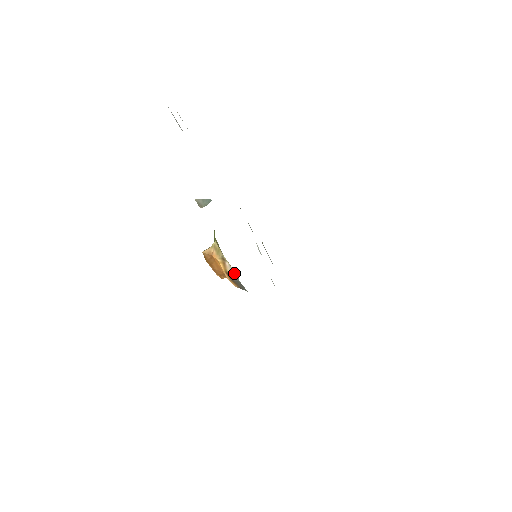
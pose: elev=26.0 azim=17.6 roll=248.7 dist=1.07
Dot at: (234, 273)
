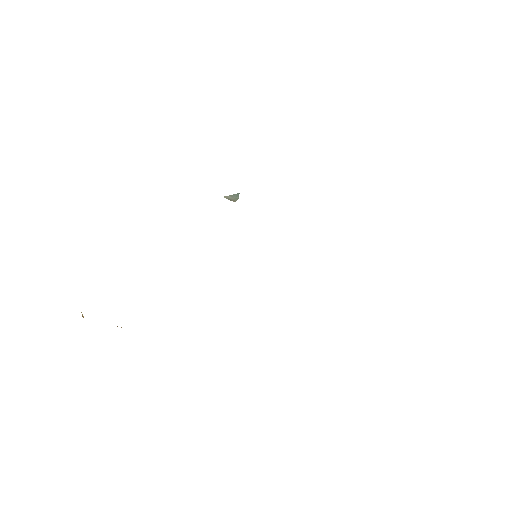
Dot at: occluded
